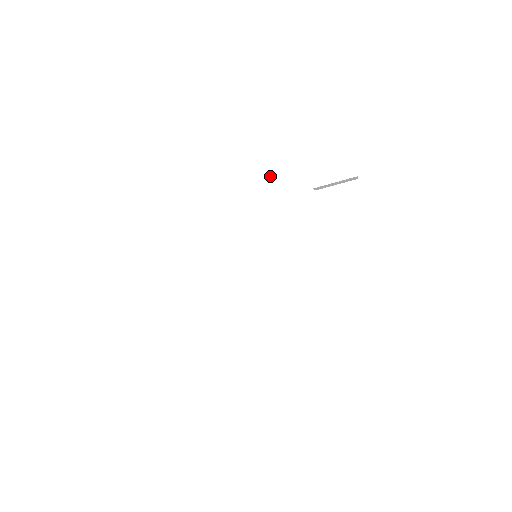
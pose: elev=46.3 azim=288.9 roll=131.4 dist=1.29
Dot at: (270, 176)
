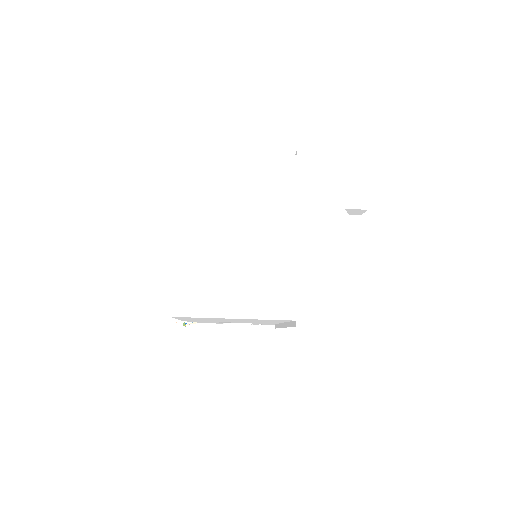
Dot at: (320, 180)
